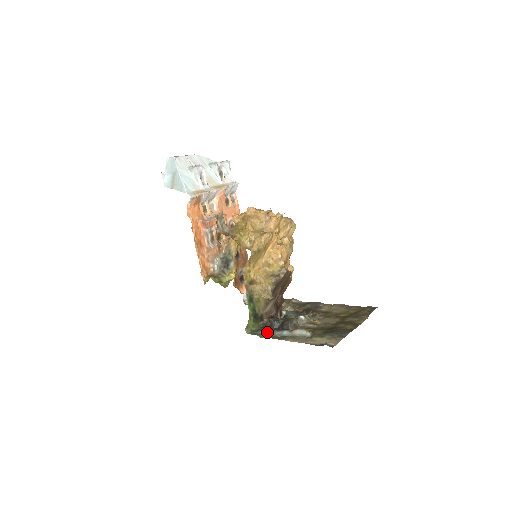
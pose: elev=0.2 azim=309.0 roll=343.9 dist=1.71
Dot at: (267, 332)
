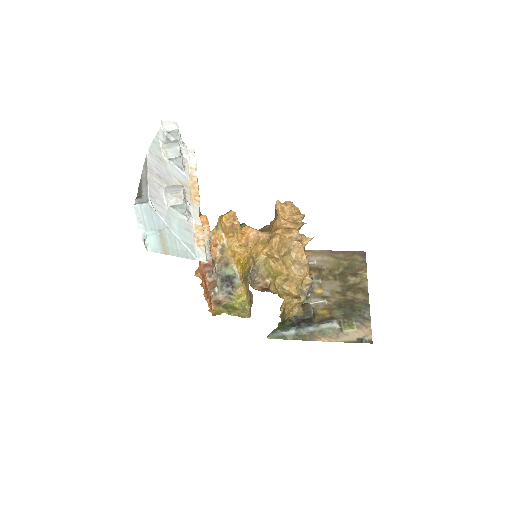
Dot at: (291, 333)
